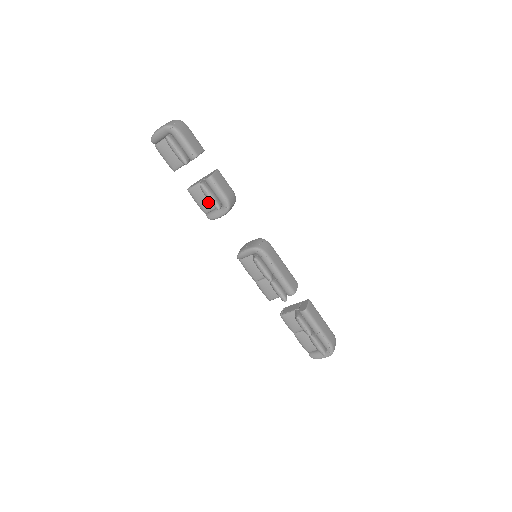
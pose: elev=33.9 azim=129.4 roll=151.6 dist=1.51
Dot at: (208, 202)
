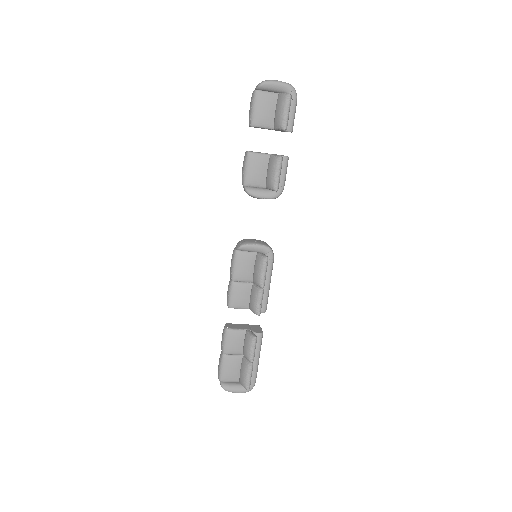
Dot at: (260, 177)
